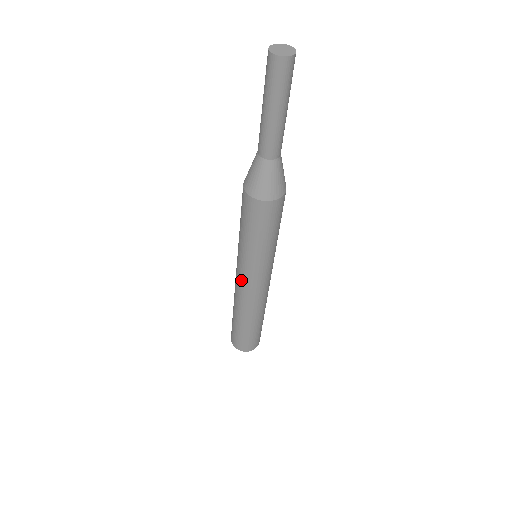
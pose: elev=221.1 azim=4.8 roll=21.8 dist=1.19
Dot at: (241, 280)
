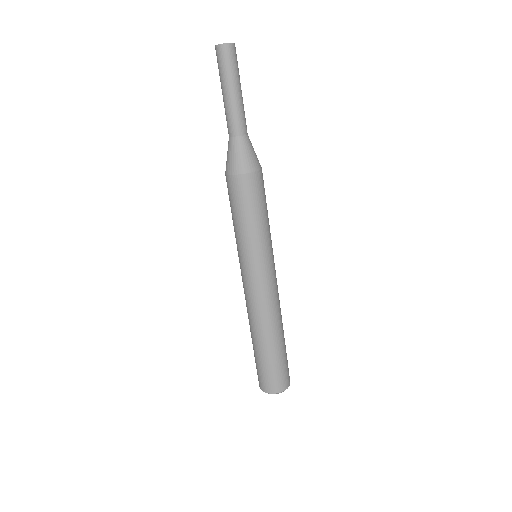
Dot at: occluded
